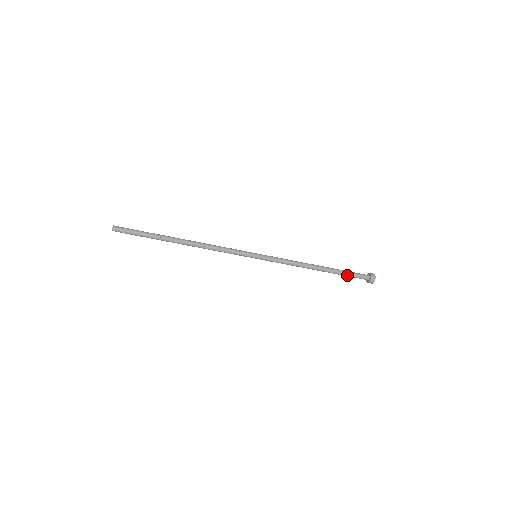
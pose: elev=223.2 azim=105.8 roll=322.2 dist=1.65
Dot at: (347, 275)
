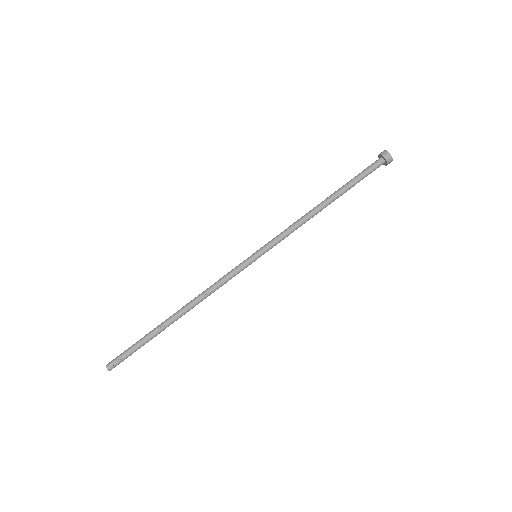
Dot at: (357, 178)
